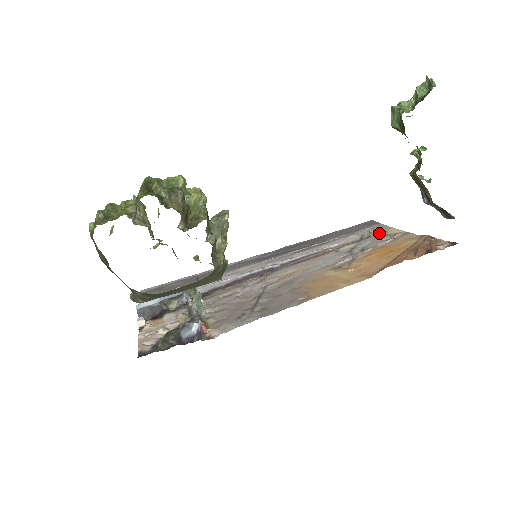
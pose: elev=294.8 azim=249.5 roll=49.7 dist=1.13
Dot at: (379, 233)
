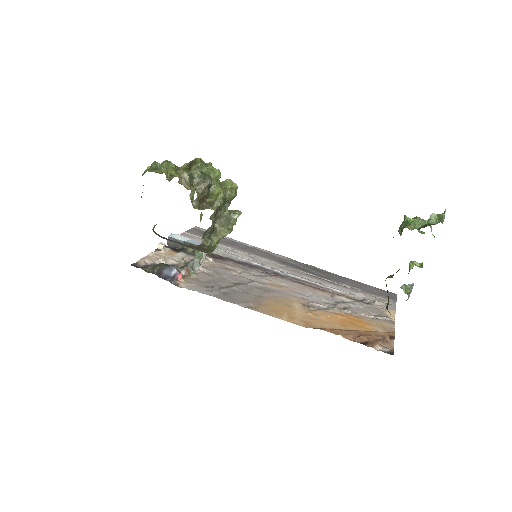
Dot at: (379, 307)
